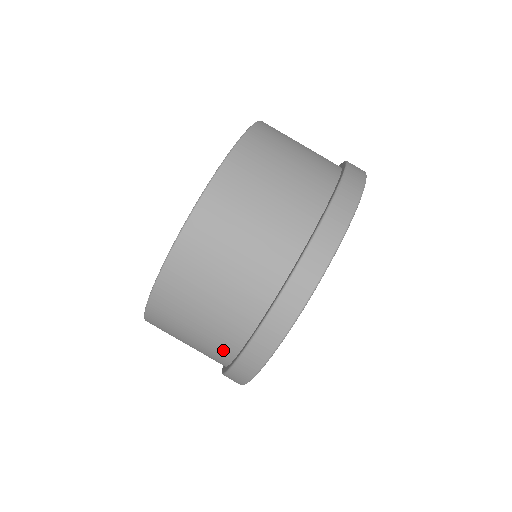
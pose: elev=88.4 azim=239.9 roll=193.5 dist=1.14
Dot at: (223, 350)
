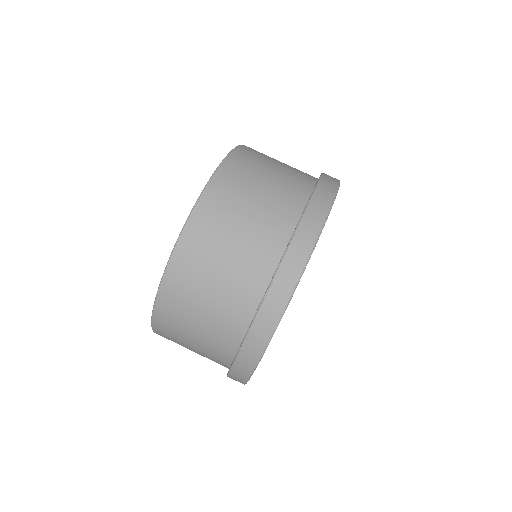
Dot at: occluded
